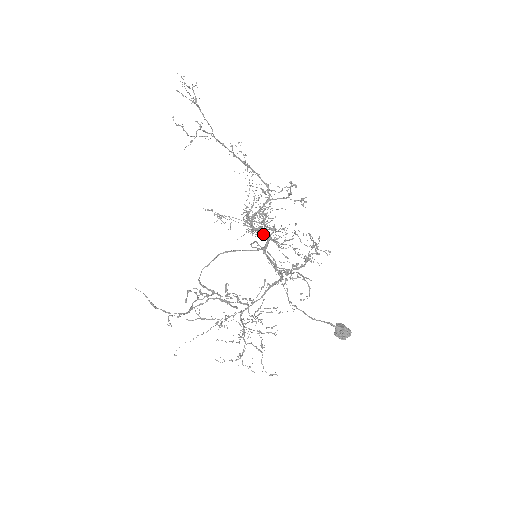
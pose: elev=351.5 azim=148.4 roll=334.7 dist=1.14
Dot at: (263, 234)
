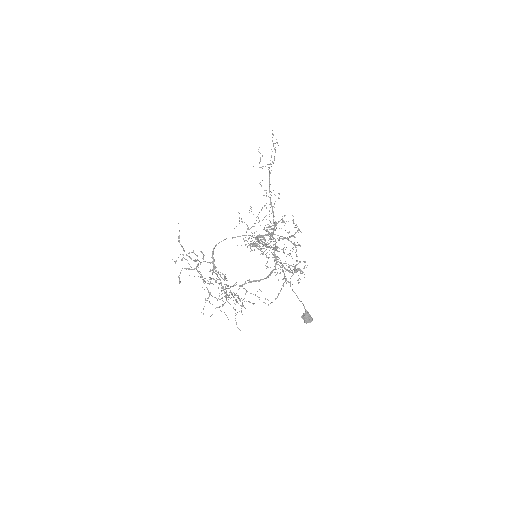
Dot at: (268, 246)
